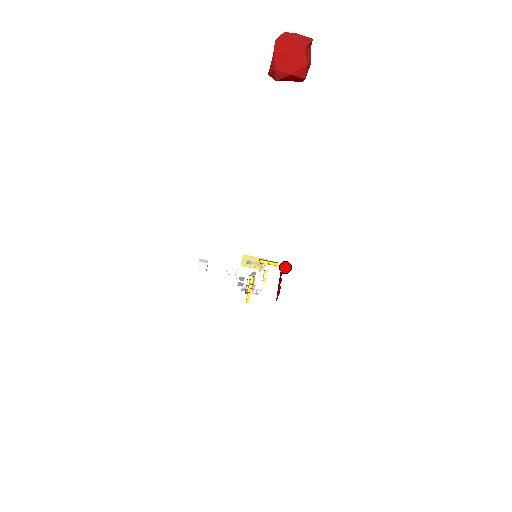
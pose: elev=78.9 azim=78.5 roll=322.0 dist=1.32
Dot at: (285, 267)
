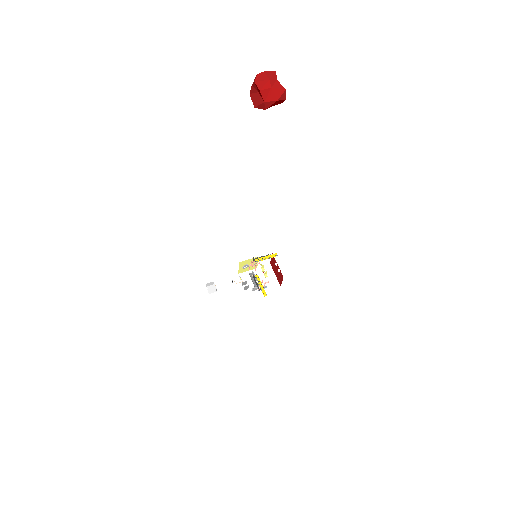
Dot at: (276, 255)
